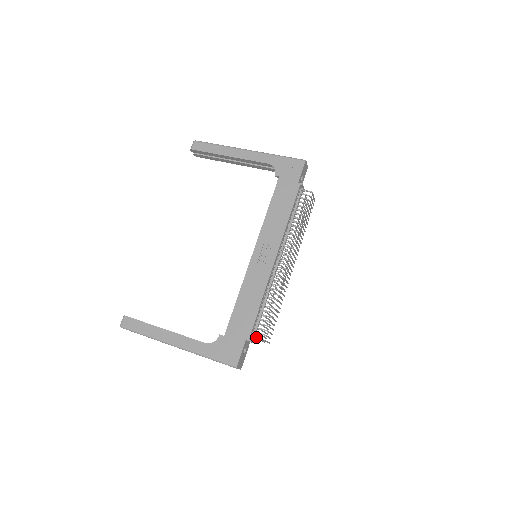
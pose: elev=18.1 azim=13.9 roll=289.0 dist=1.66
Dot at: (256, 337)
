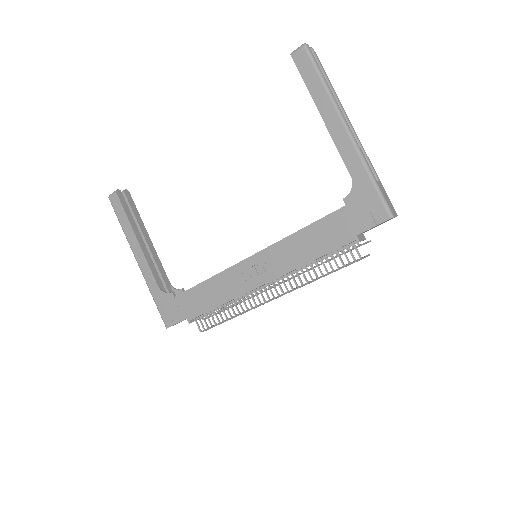
Dot at: (197, 324)
